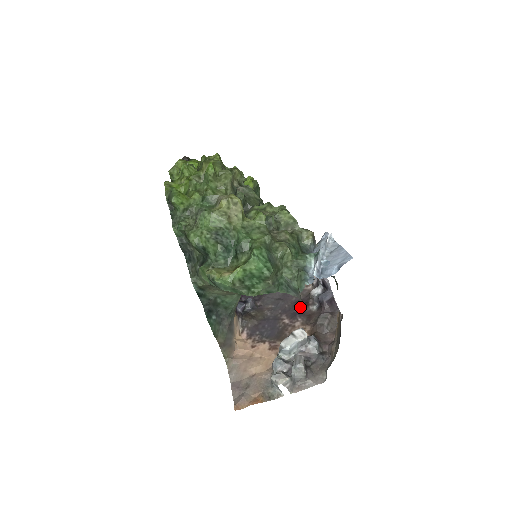
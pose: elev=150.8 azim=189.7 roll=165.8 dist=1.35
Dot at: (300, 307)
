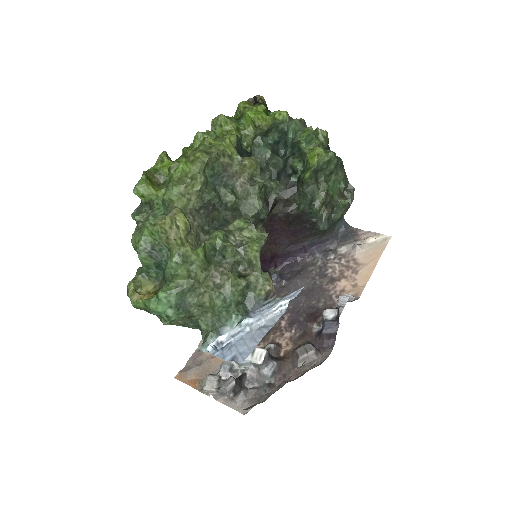
Dot at: (308, 317)
